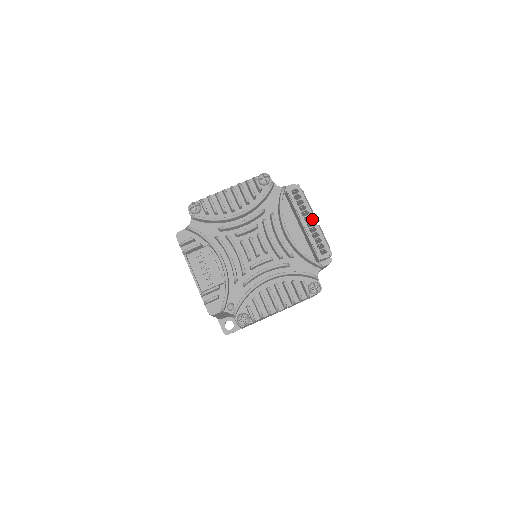
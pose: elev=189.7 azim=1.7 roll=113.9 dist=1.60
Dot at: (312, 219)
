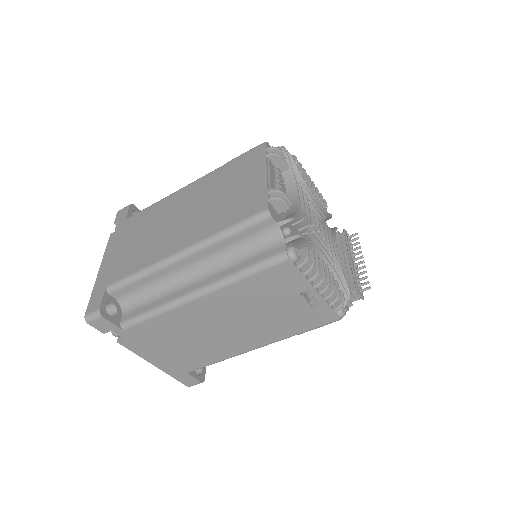
Dot at: (355, 263)
